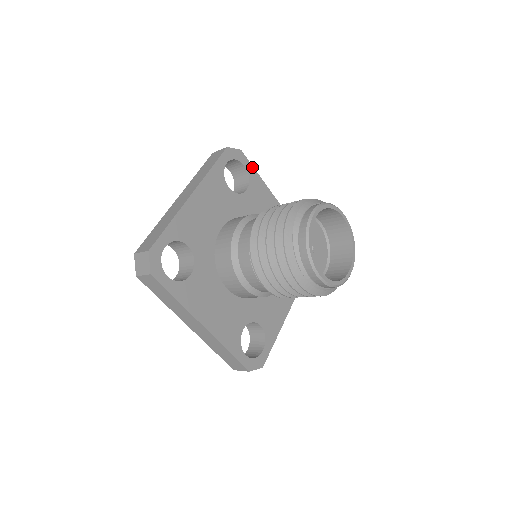
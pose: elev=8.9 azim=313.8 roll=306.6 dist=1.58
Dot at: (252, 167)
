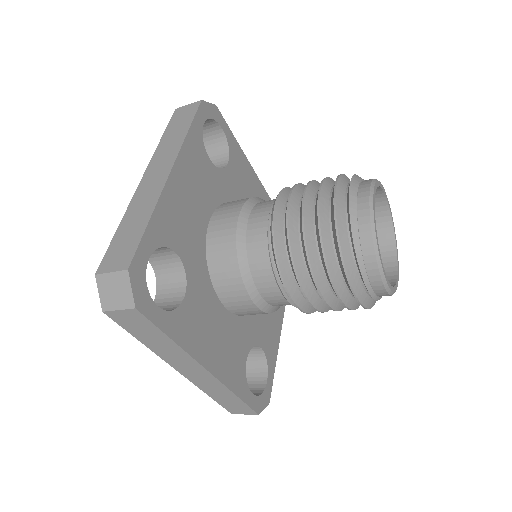
Dot at: (229, 130)
